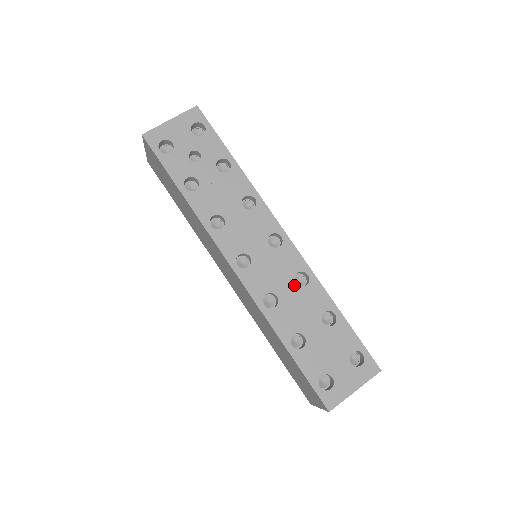
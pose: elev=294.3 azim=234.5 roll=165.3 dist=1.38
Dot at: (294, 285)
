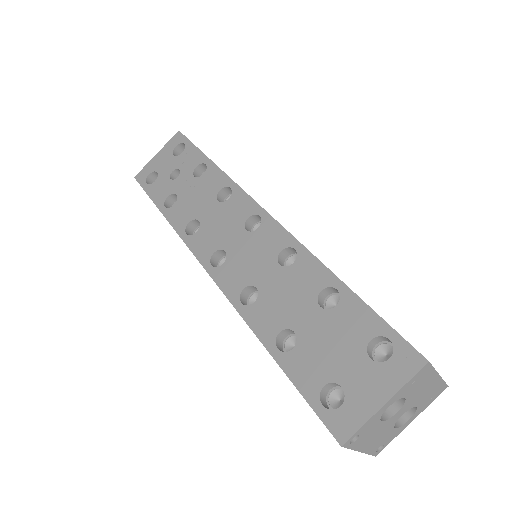
Dot at: (277, 267)
